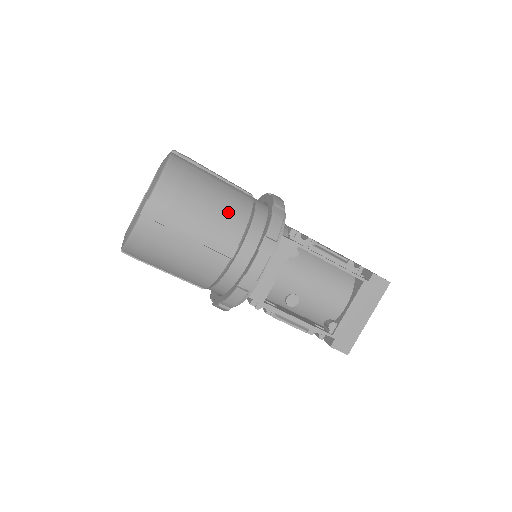
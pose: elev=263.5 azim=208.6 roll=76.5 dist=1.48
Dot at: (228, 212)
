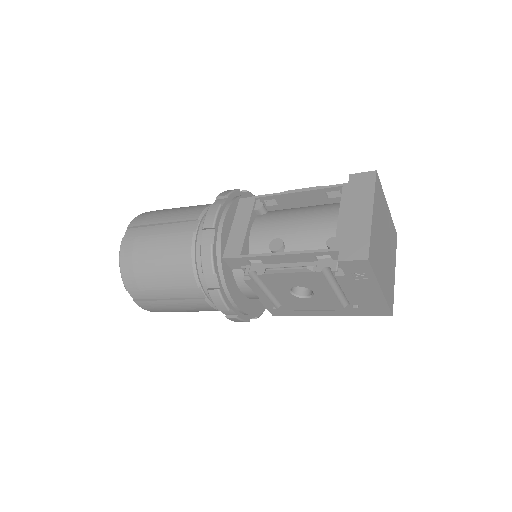
Dot at: (190, 208)
